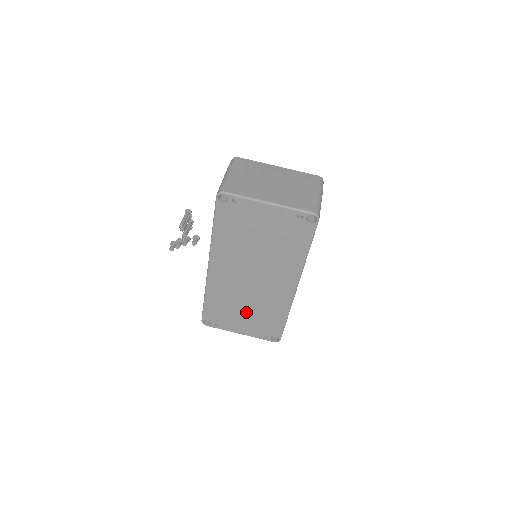
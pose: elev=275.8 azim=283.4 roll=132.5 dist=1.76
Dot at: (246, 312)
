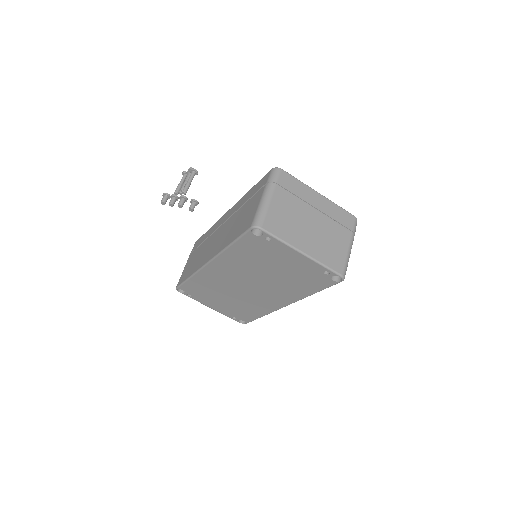
Dot at: (226, 300)
